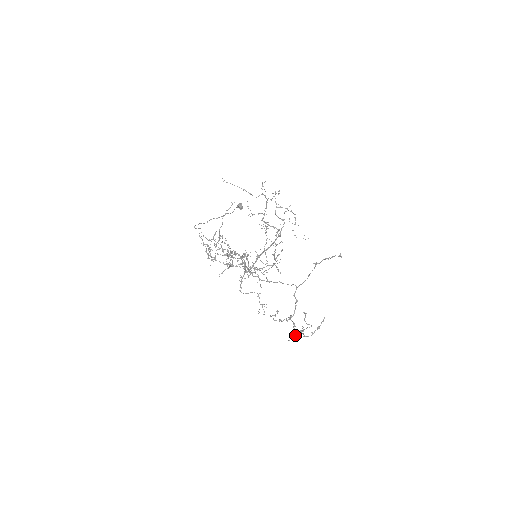
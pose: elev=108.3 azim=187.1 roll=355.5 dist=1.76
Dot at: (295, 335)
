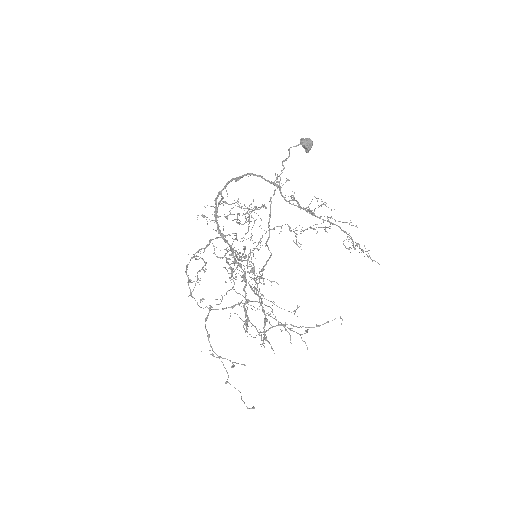
Dot at: occluded
